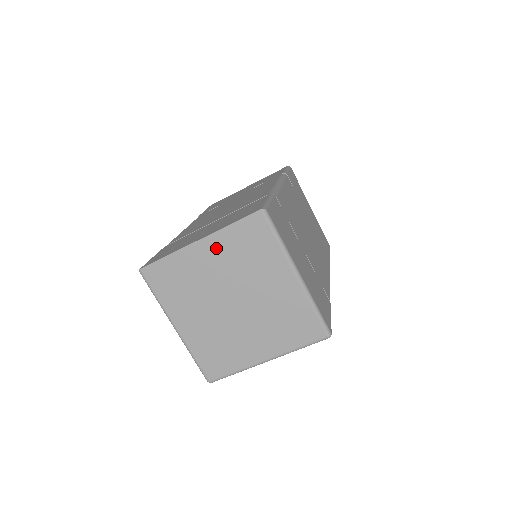
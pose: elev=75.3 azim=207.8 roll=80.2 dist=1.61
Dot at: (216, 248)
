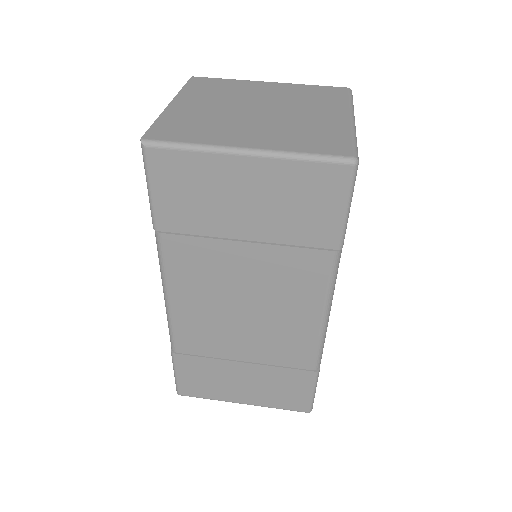
Dot at: (192, 99)
